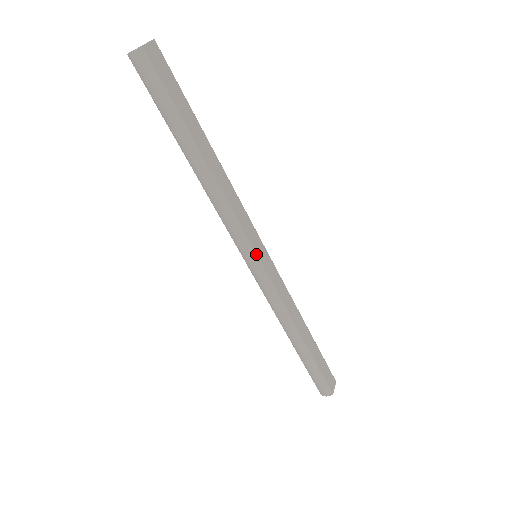
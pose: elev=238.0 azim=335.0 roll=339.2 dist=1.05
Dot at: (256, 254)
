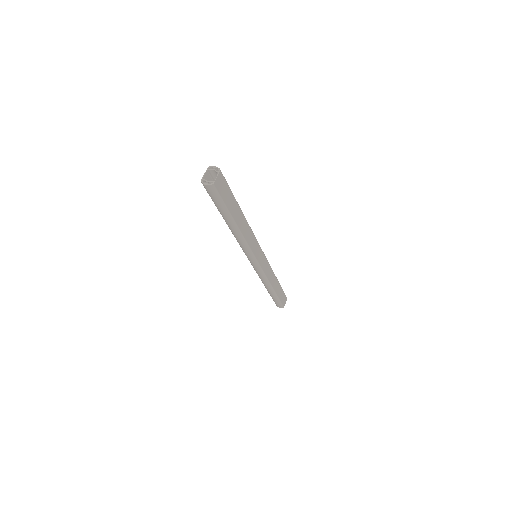
Dot at: (257, 260)
